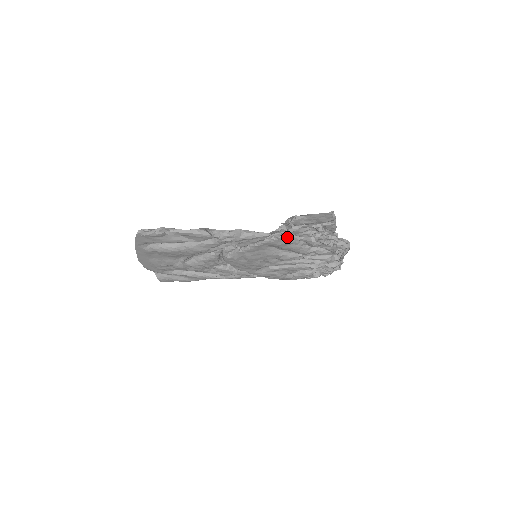
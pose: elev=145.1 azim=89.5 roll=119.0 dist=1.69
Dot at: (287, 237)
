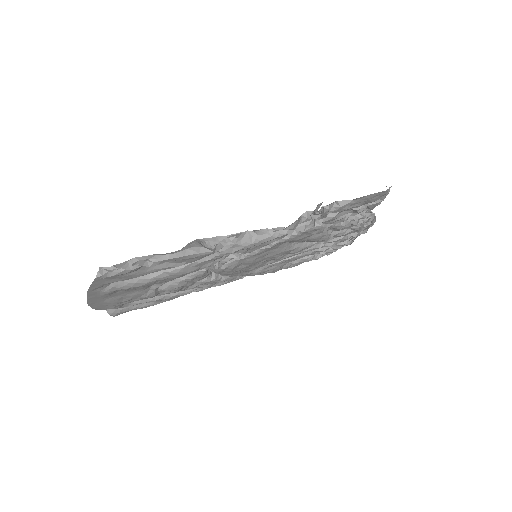
Dot at: (314, 228)
